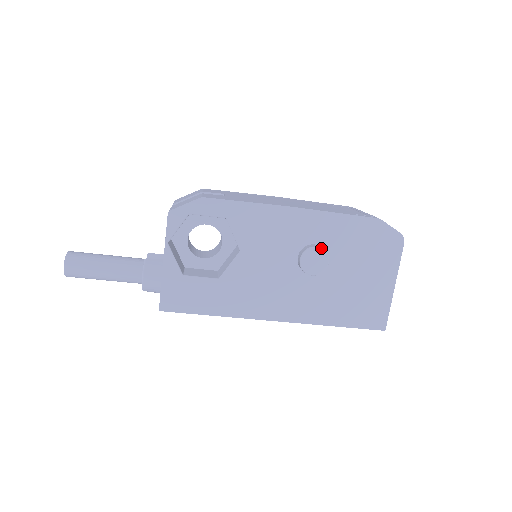
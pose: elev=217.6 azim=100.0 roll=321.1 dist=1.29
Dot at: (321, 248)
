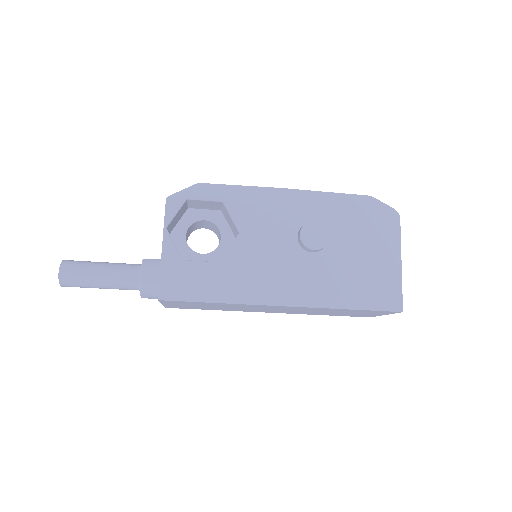
Dot at: (319, 222)
